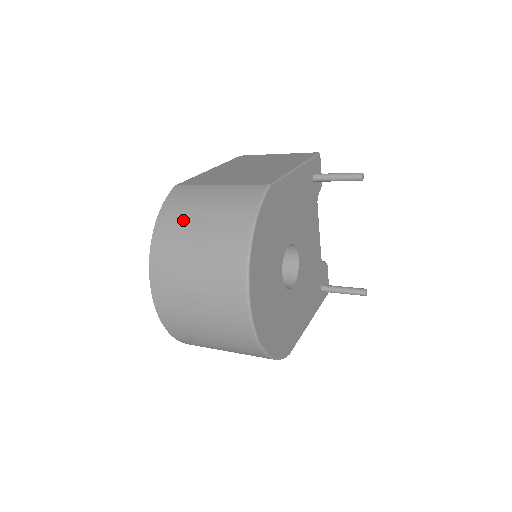
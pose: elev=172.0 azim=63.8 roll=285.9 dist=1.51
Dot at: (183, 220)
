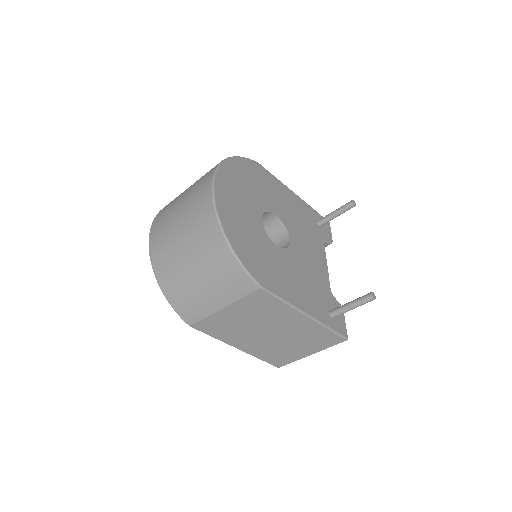
Dot at: occluded
